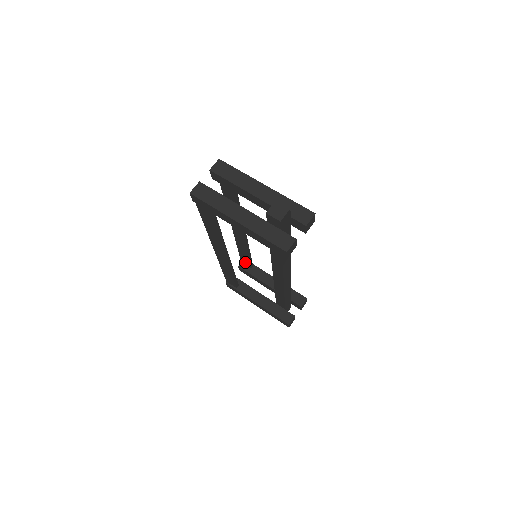
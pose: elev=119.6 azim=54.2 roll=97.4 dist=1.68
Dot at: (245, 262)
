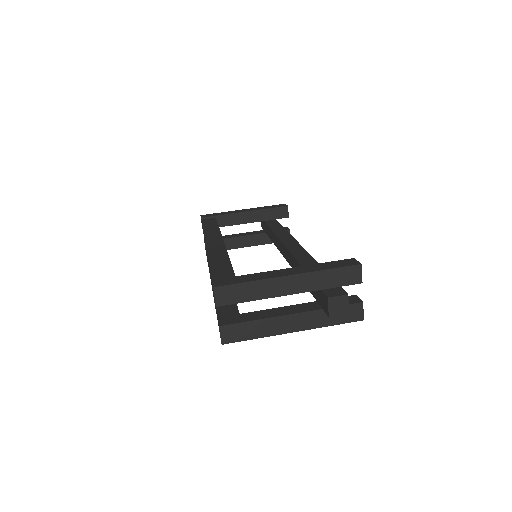
Dot at: occluded
